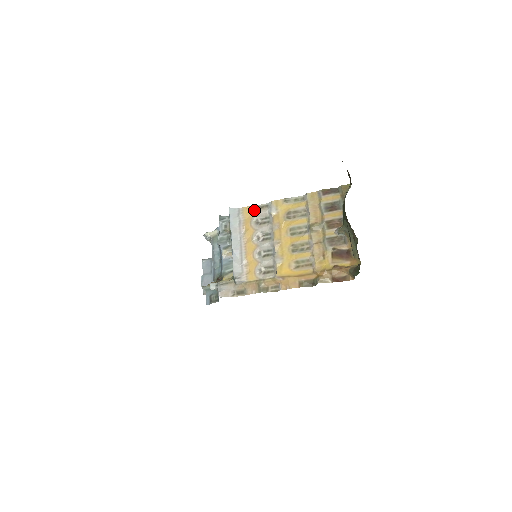
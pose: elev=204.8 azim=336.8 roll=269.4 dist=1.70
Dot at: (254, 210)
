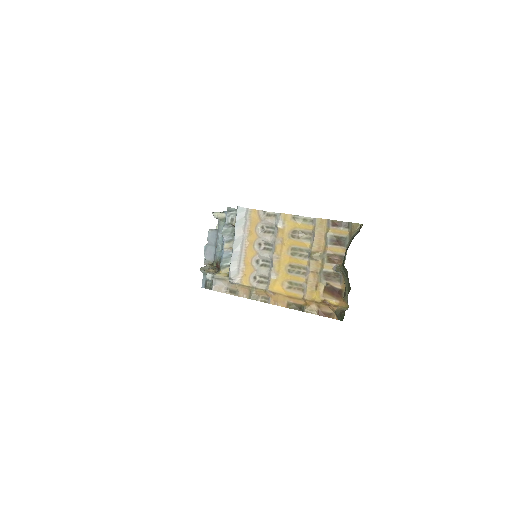
Dot at: (262, 216)
